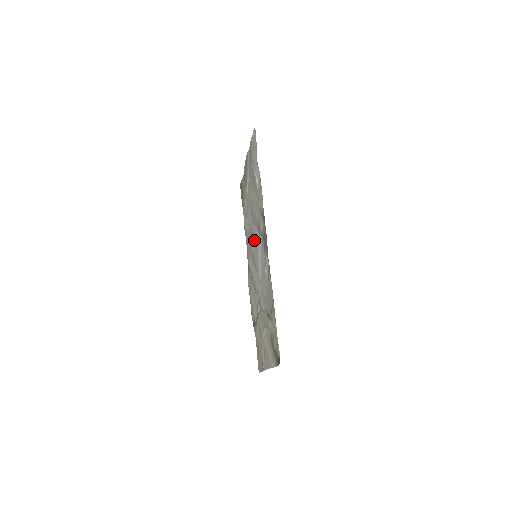
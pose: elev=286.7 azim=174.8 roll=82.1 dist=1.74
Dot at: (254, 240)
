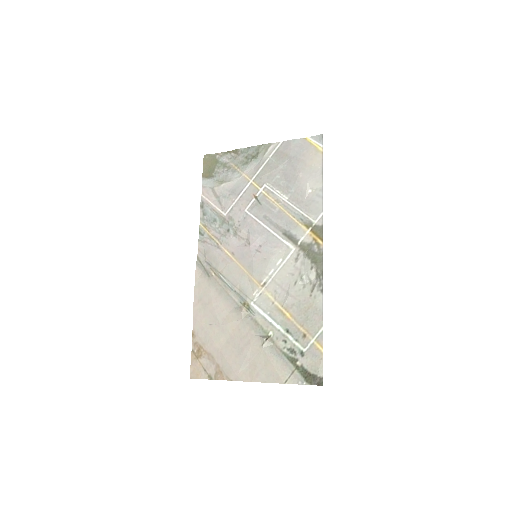
Dot at: (261, 239)
